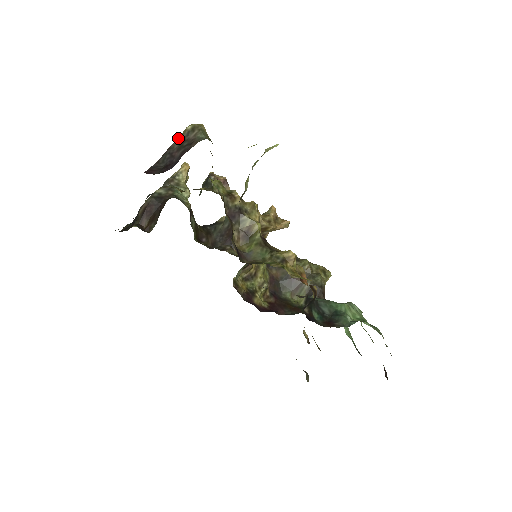
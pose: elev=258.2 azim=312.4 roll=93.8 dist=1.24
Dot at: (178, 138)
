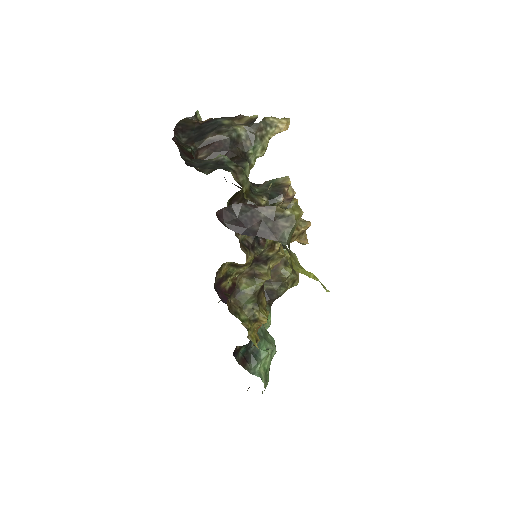
Dot at: (272, 207)
